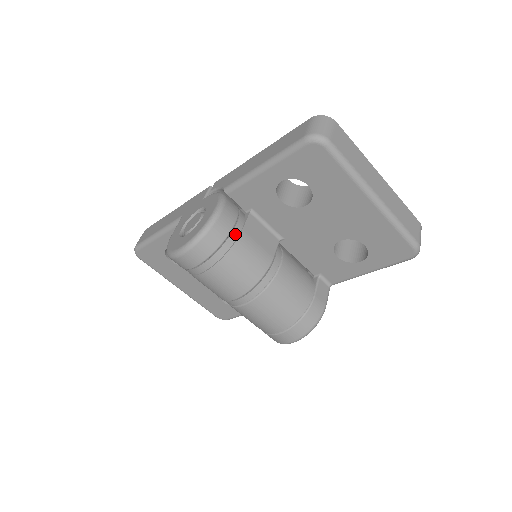
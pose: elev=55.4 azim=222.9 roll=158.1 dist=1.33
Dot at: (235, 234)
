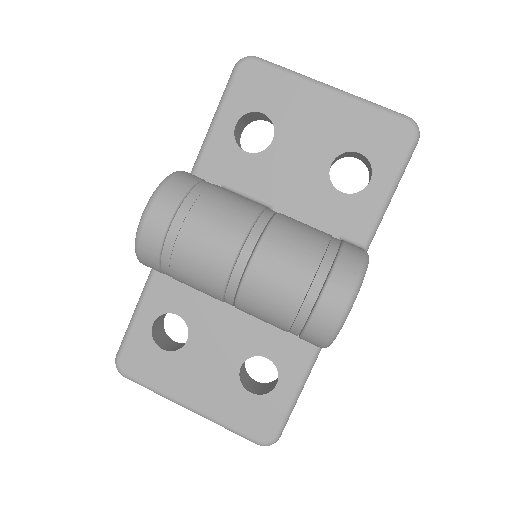
Dot at: (206, 184)
